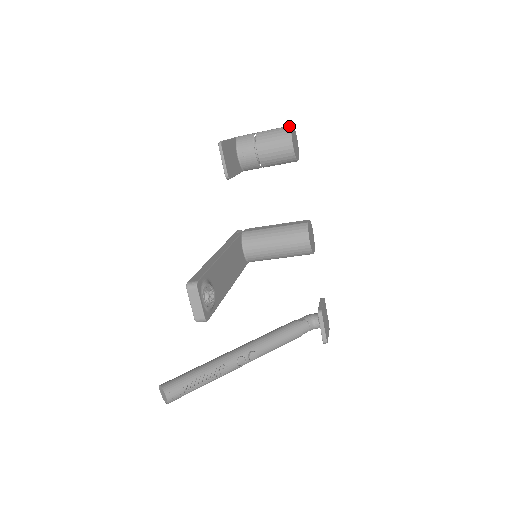
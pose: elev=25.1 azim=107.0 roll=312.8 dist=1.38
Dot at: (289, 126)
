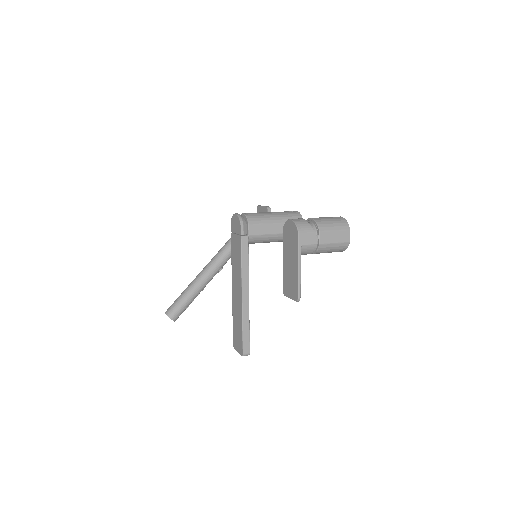
Dot at: (348, 243)
